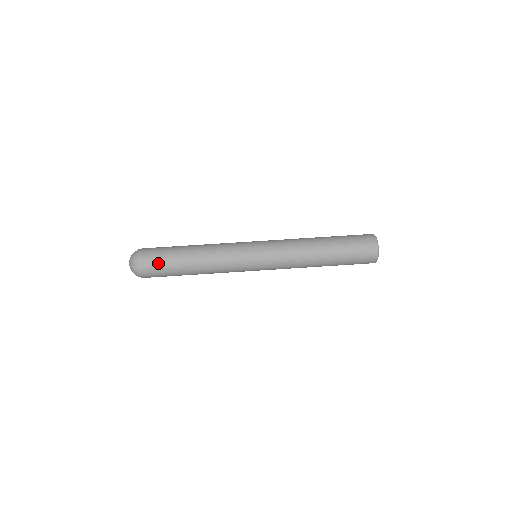
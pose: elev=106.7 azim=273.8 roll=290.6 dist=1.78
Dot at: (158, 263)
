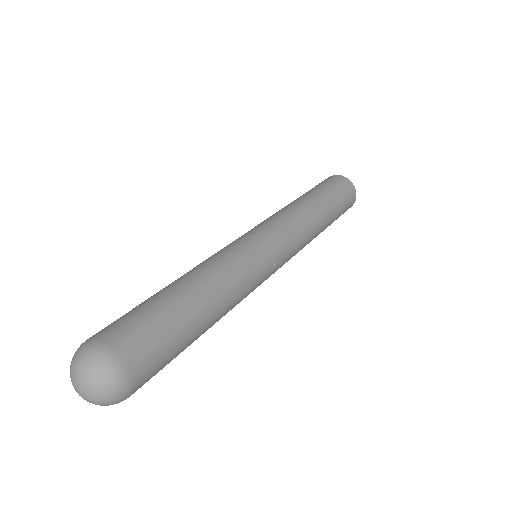
Dot at: (142, 326)
